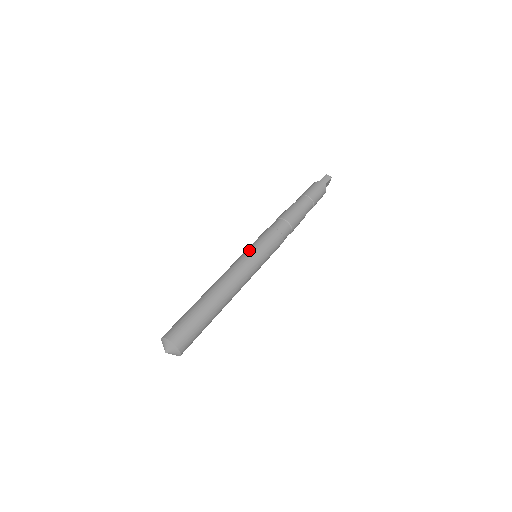
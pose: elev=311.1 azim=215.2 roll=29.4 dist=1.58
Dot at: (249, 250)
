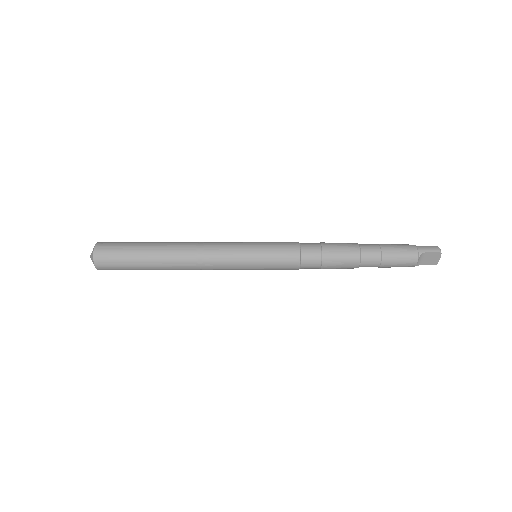
Dot at: (250, 242)
